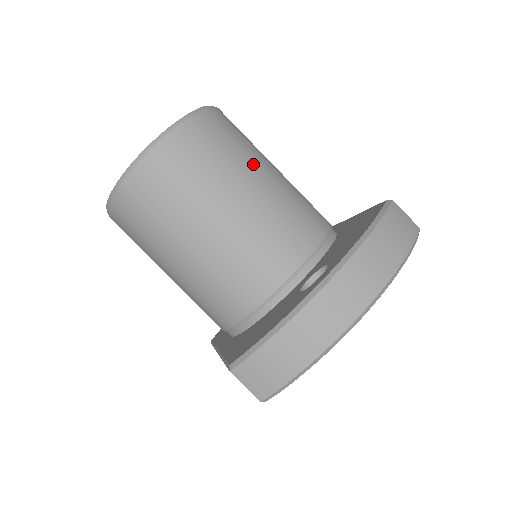
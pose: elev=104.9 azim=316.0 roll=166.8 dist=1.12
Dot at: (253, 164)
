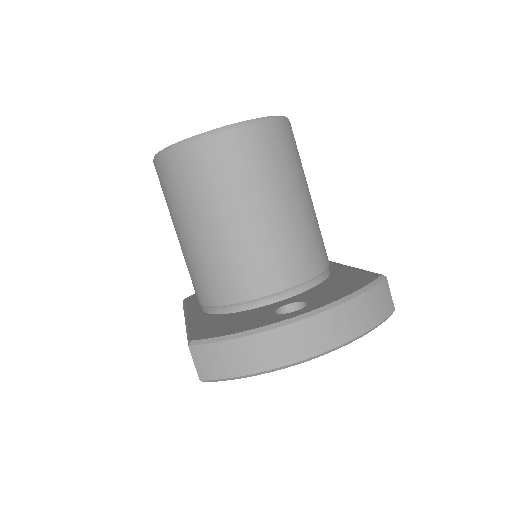
Dot at: (293, 186)
